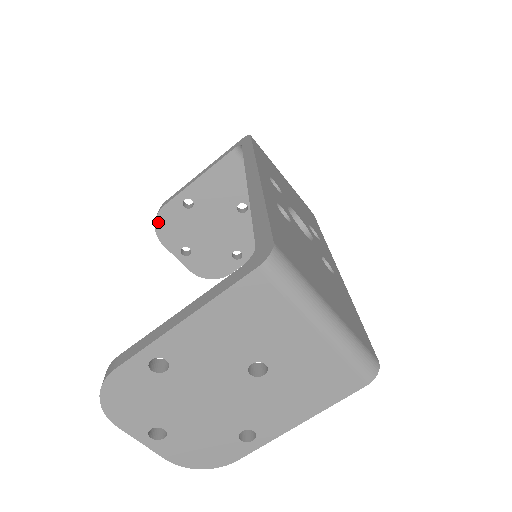
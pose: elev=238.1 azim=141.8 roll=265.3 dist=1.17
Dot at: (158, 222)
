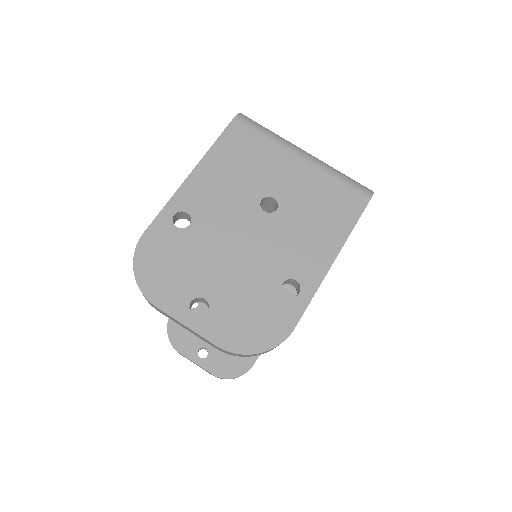
Dot at: (170, 330)
